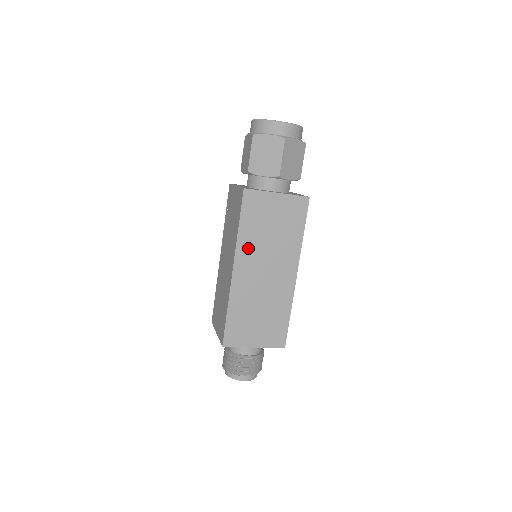
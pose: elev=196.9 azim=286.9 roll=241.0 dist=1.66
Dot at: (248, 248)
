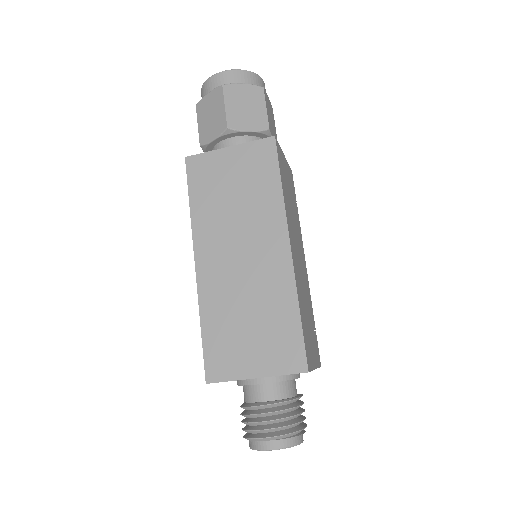
Dot at: (208, 228)
